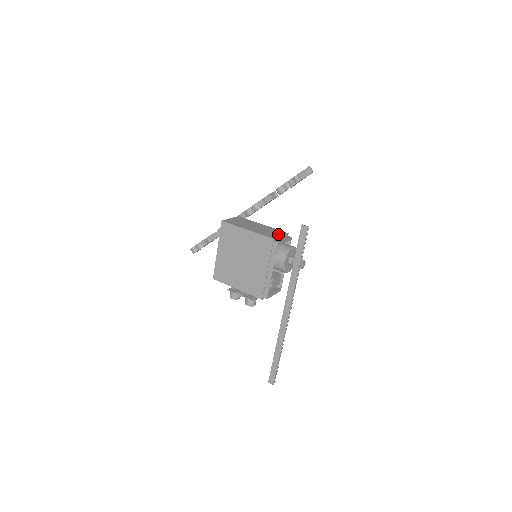
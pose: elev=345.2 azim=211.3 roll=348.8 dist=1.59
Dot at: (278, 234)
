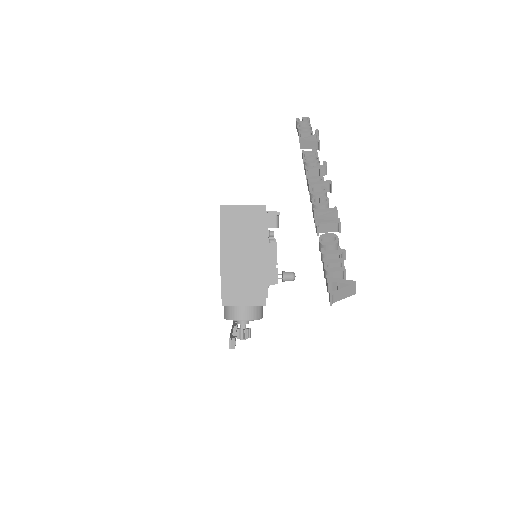
Dot at: (246, 292)
